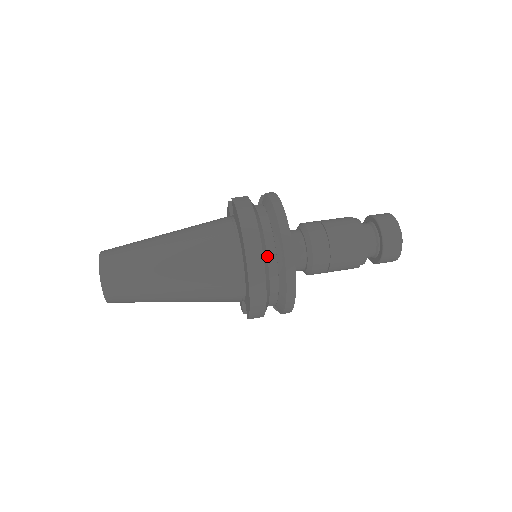
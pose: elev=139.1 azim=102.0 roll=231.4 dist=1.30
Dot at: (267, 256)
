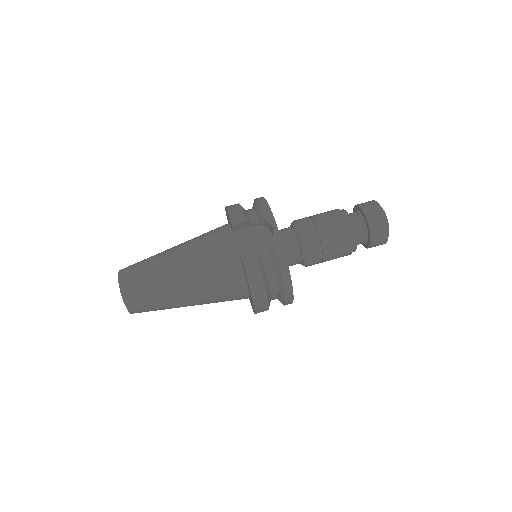
Dot at: (271, 298)
